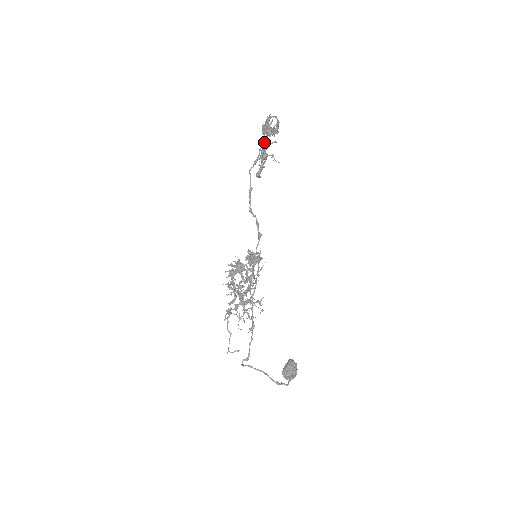
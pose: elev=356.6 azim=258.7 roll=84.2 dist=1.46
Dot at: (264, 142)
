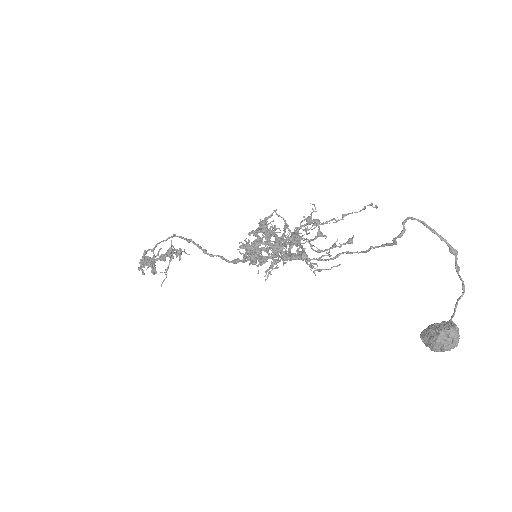
Dot at: occluded
